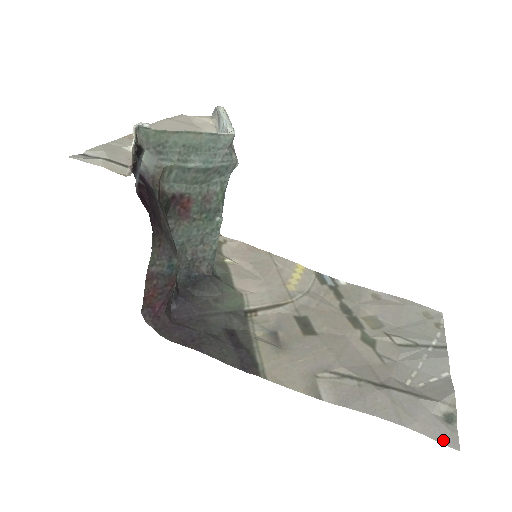
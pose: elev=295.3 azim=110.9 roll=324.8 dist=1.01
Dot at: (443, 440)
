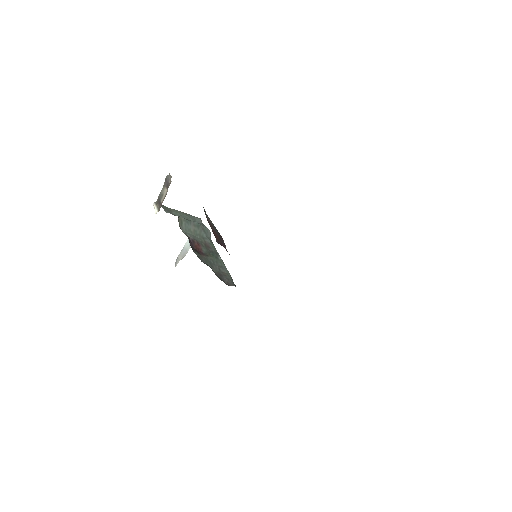
Dot at: occluded
